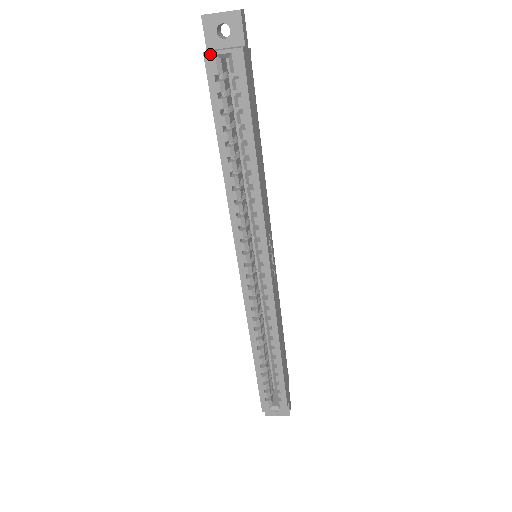
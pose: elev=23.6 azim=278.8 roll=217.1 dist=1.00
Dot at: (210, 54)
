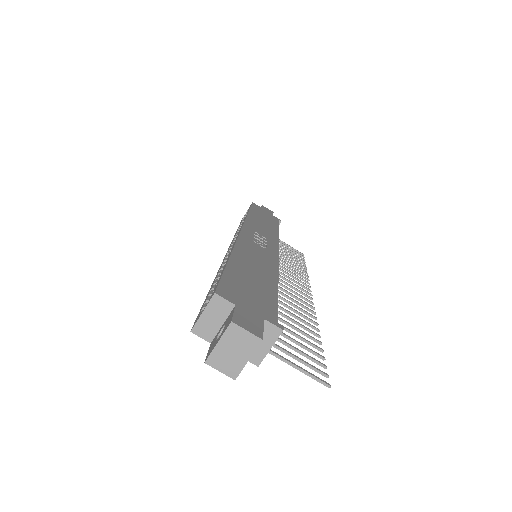
Dot at: occluded
